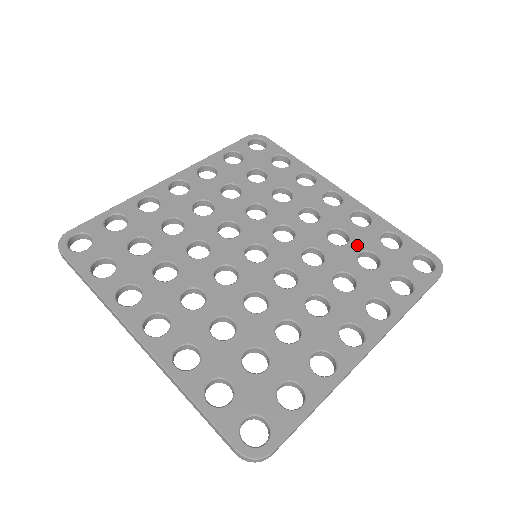
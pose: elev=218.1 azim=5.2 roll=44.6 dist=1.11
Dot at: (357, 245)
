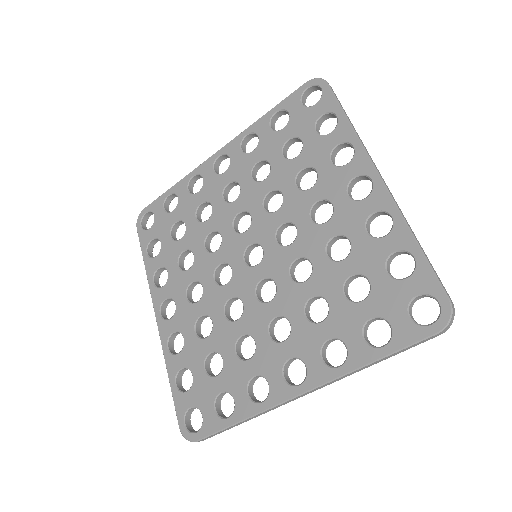
Dot at: (353, 264)
